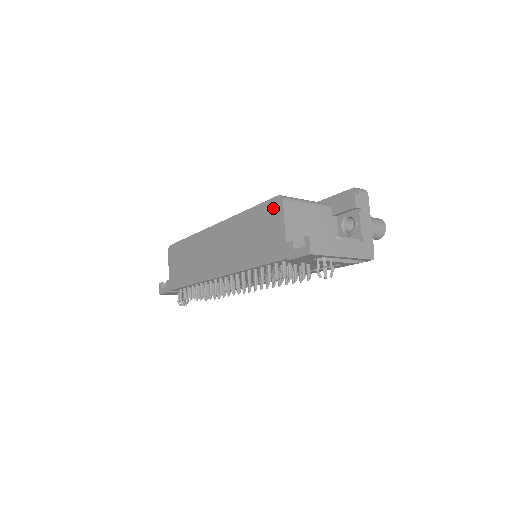
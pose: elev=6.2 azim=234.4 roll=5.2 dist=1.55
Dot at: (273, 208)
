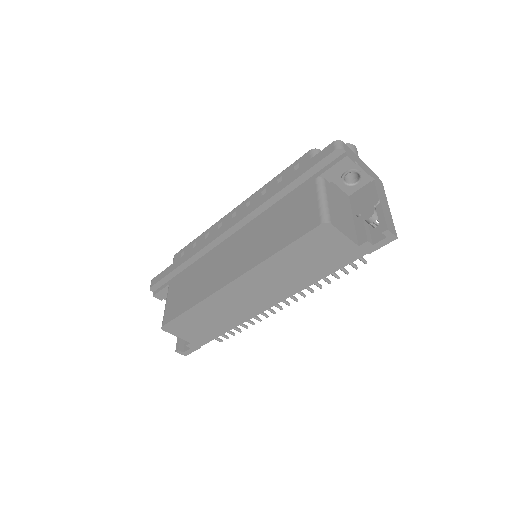
Dot at: (321, 235)
